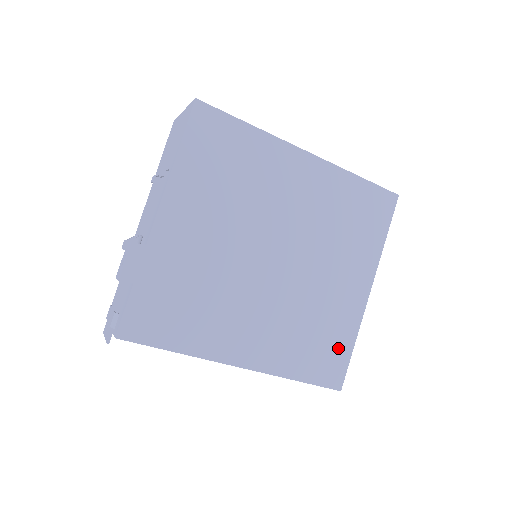
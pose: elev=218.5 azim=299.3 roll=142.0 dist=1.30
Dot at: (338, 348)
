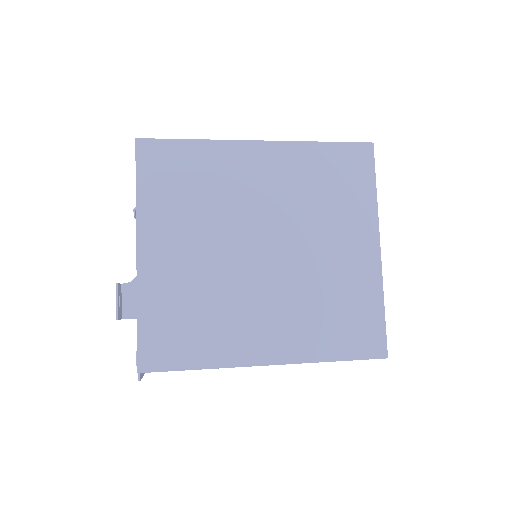
Dot at: (367, 315)
